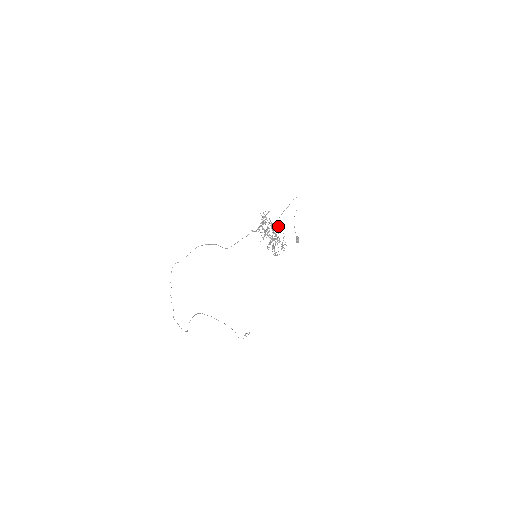
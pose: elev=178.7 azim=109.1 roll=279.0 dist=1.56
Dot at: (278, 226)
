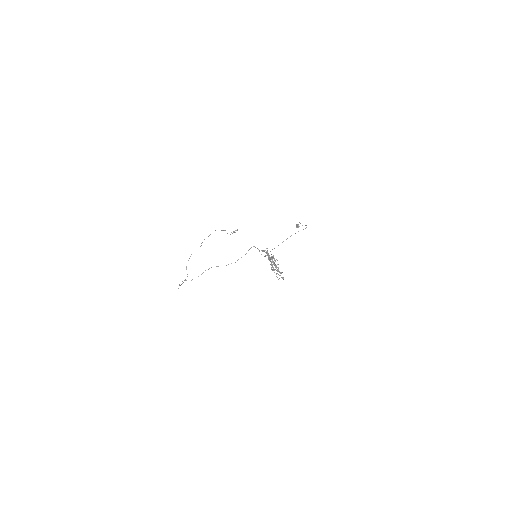
Dot at: (280, 273)
